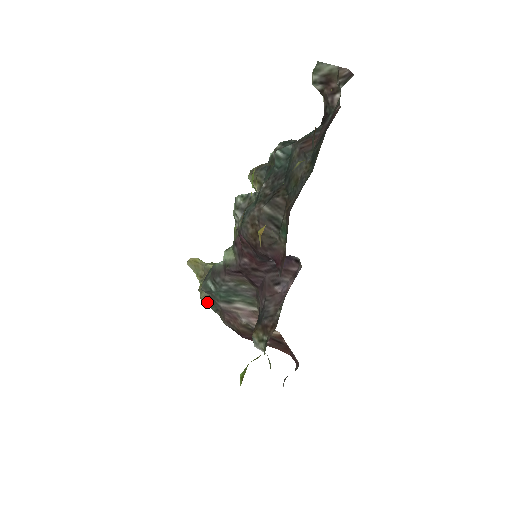
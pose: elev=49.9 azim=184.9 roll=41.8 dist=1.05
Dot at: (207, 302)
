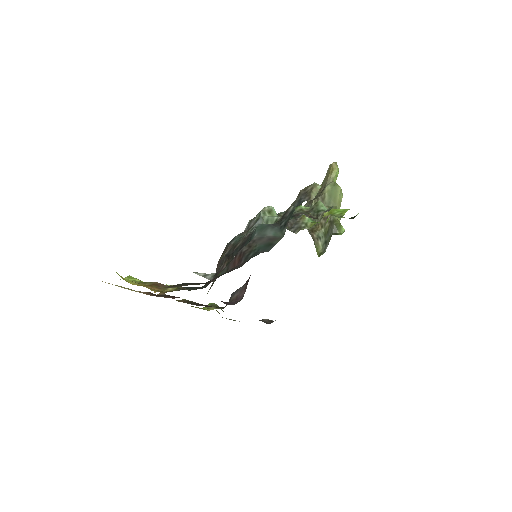
Dot at: occluded
